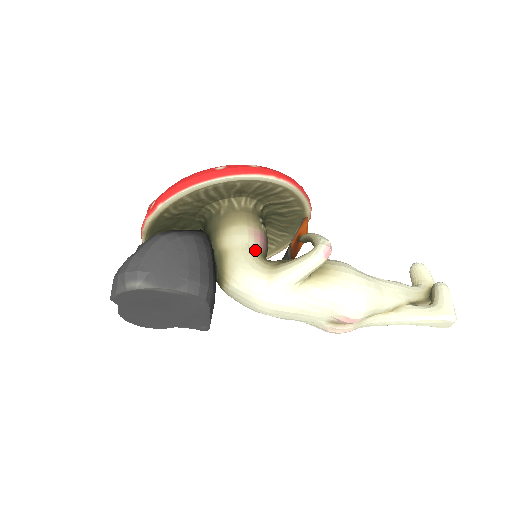
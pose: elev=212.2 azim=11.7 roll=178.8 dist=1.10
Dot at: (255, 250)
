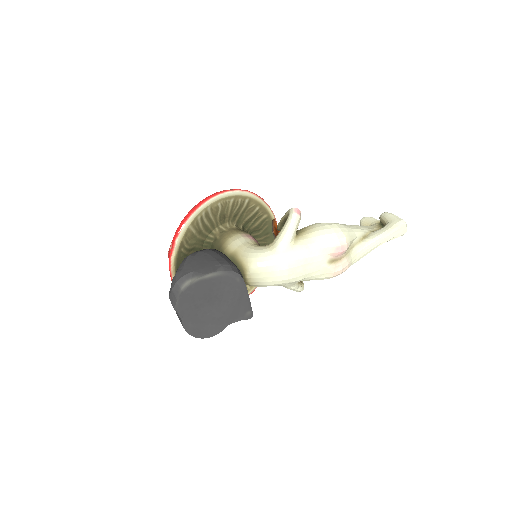
Dot at: (253, 243)
